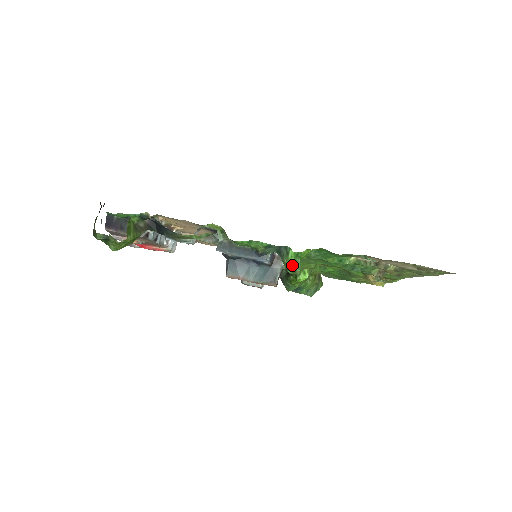
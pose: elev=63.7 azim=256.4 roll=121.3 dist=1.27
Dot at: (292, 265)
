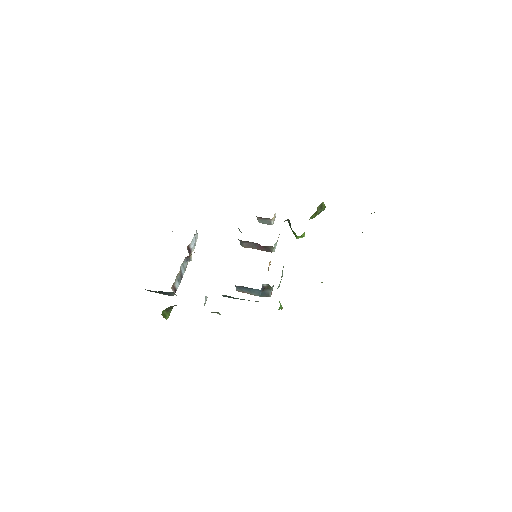
Dot at: occluded
